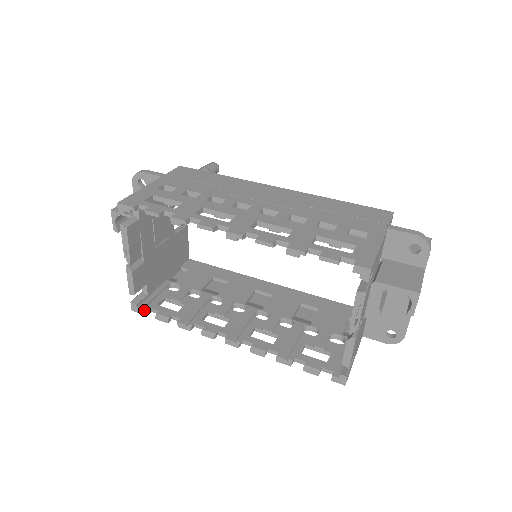
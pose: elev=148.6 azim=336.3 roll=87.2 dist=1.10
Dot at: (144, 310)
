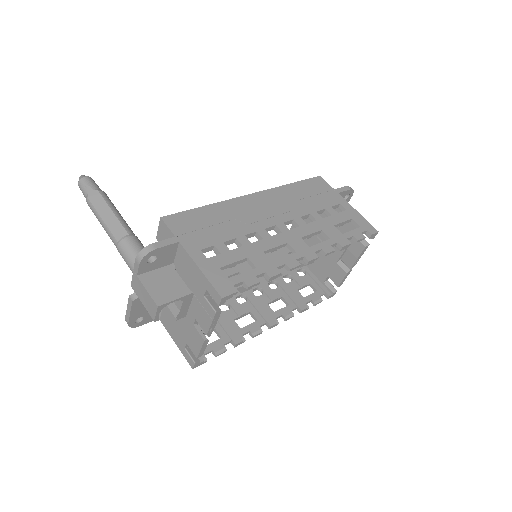
Dot at: (204, 360)
